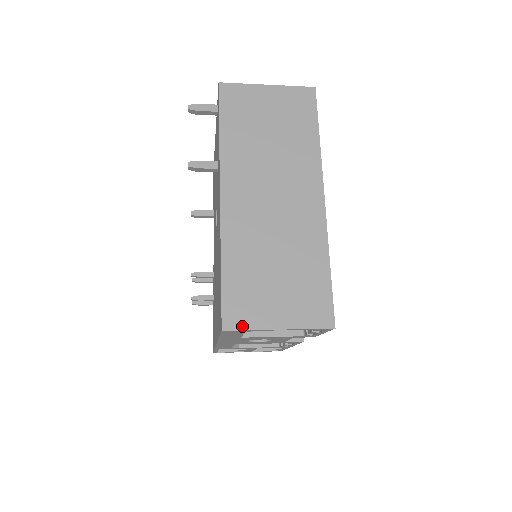
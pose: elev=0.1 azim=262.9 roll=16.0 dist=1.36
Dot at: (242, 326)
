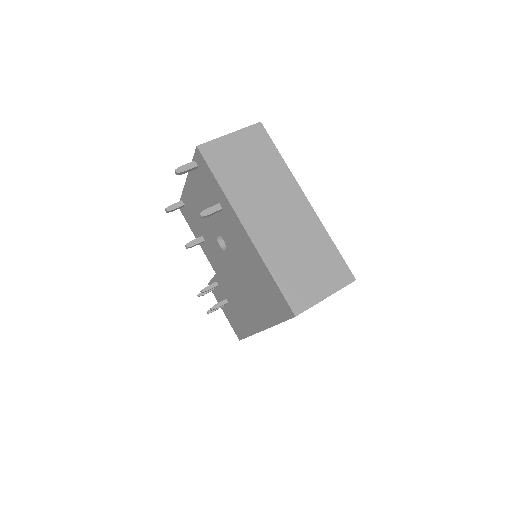
Dot at: (305, 307)
